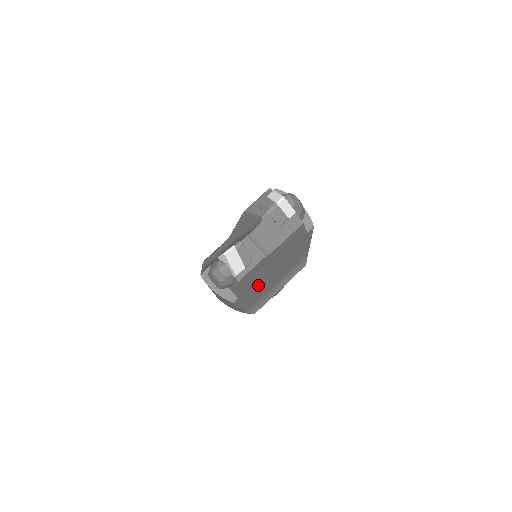
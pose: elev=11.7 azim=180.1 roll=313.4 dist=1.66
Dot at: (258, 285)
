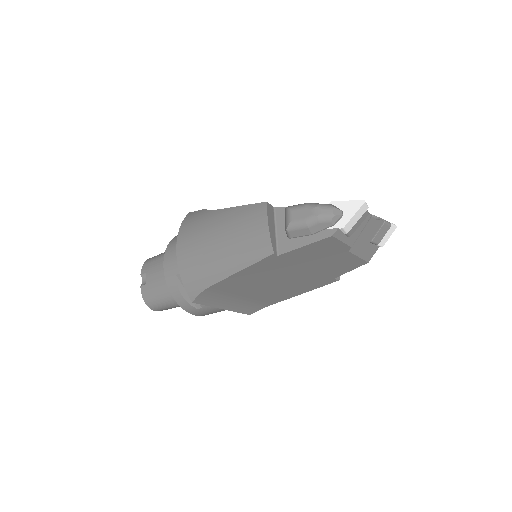
Dot at: (275, 271)
